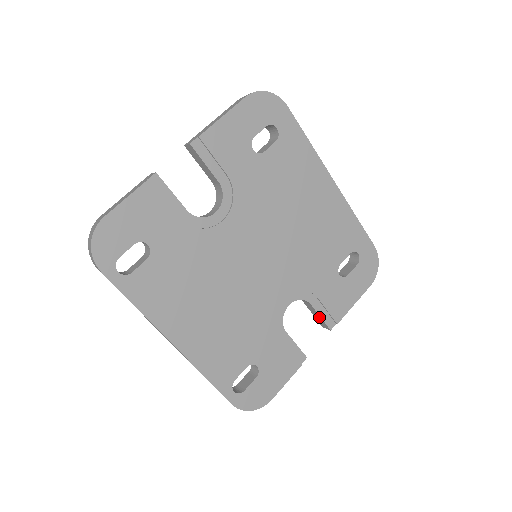
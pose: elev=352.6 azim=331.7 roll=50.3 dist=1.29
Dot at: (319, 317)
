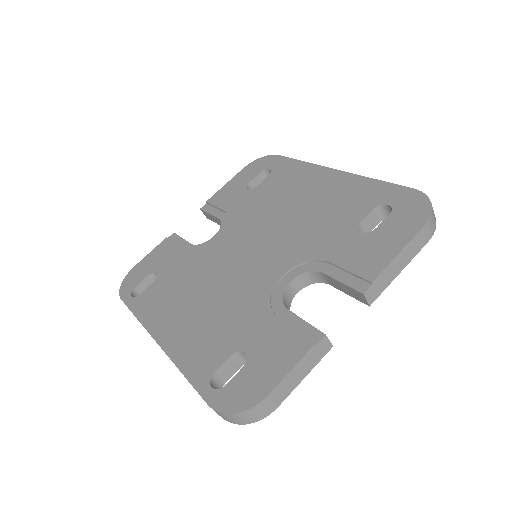
Dot at: (344, 286)
